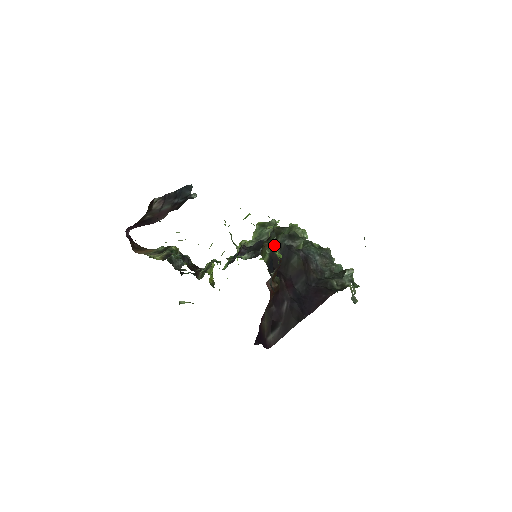
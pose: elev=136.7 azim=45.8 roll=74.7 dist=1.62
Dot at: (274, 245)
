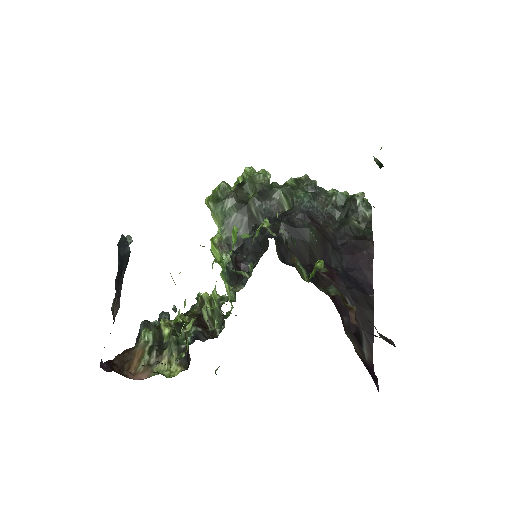
Dot at: occluded
